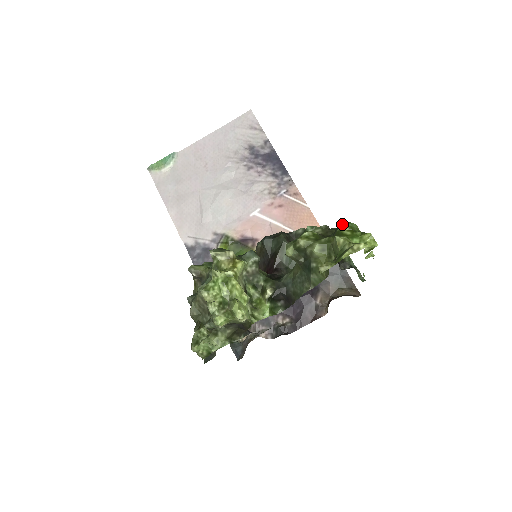
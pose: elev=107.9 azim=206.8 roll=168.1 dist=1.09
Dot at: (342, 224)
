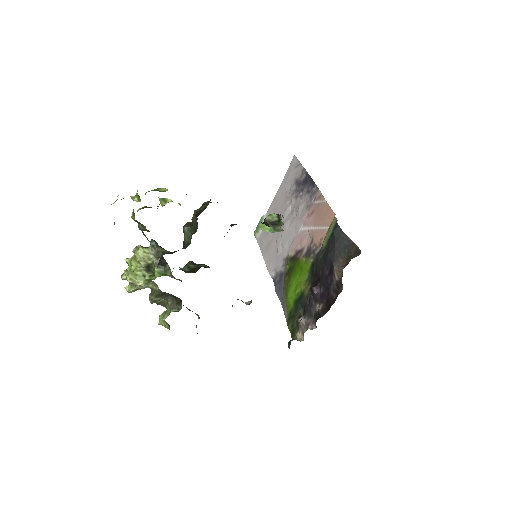
Dot at: occluded
